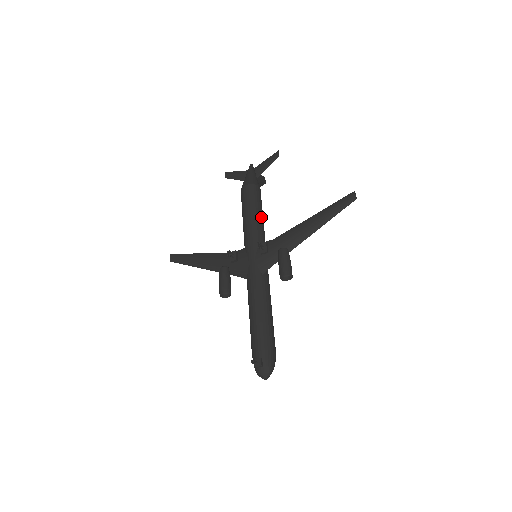
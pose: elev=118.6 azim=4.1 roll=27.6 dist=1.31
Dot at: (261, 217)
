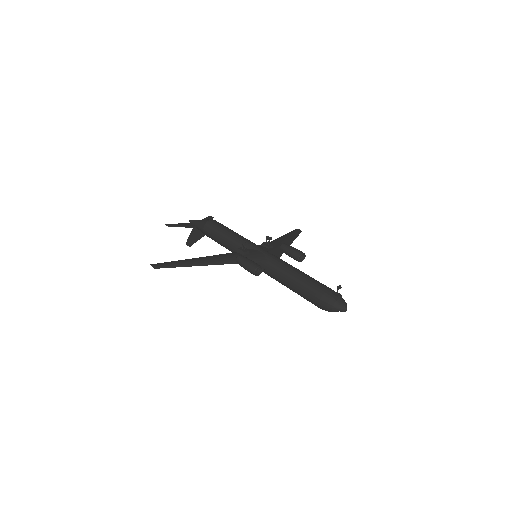
Dot at: occluded
